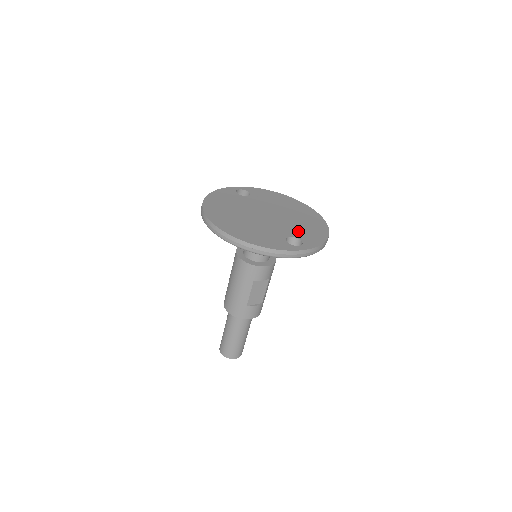
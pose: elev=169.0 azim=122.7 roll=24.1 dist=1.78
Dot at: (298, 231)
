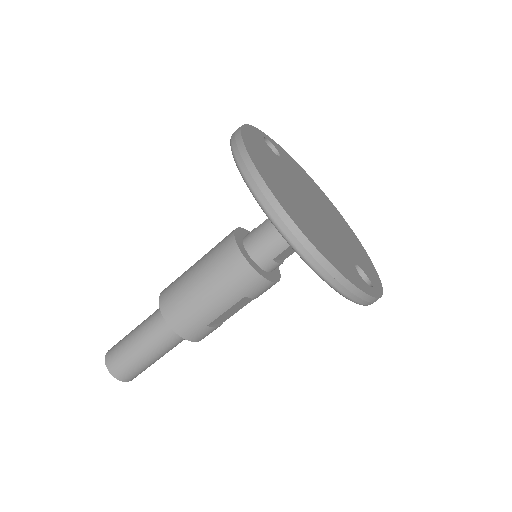
Dot at: (355, 254)
